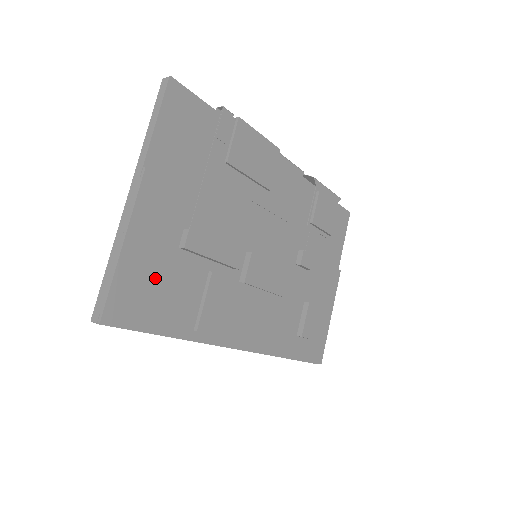
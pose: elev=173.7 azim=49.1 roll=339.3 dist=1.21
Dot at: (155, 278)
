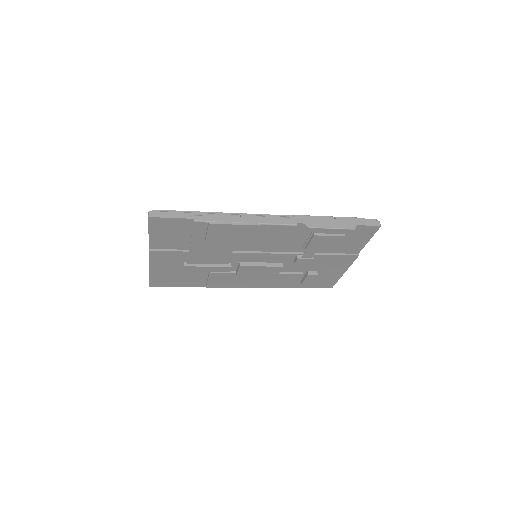
Dot at: (173, 276)
